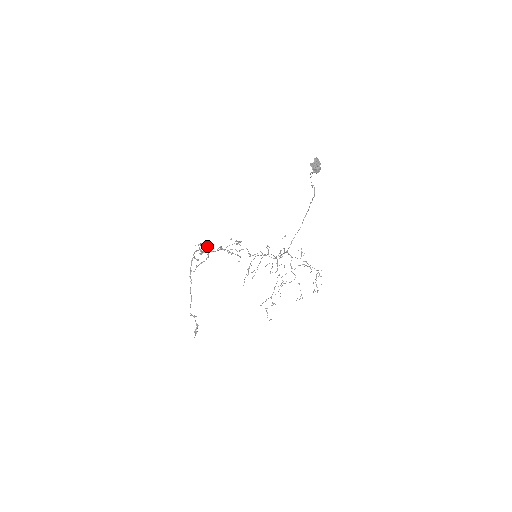
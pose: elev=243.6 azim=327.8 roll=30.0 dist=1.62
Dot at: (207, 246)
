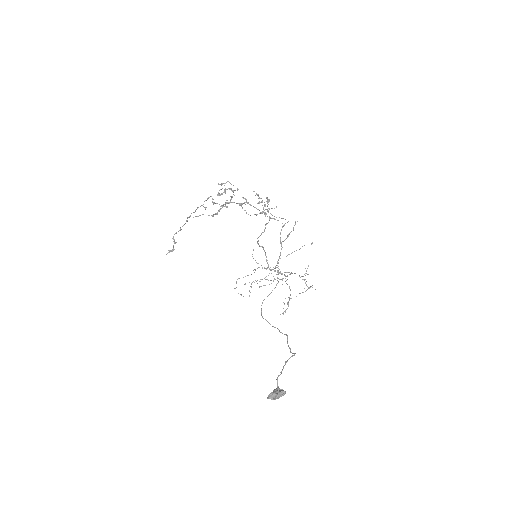
Dot at: (223, 205)
